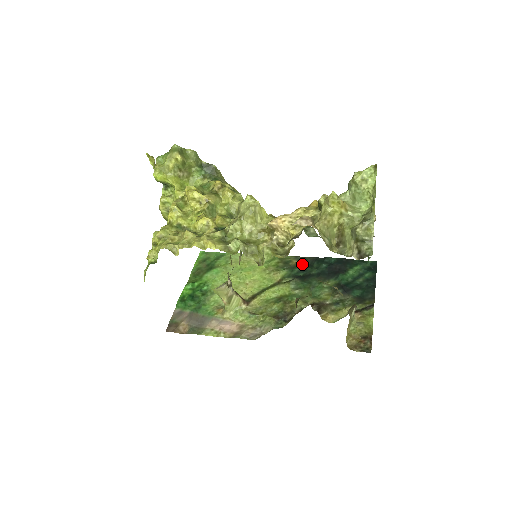
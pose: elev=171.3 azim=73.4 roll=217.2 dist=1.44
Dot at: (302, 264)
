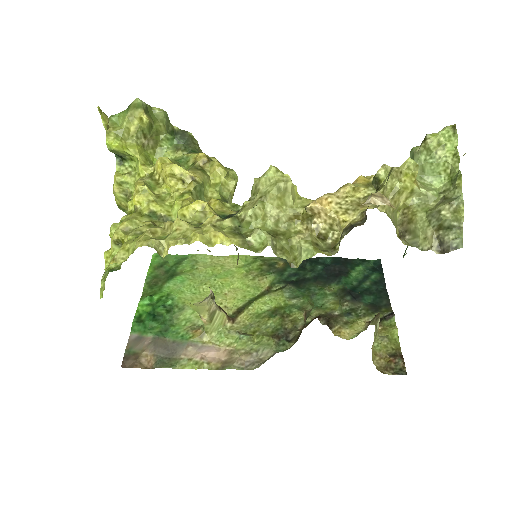
Dot at: occluded
